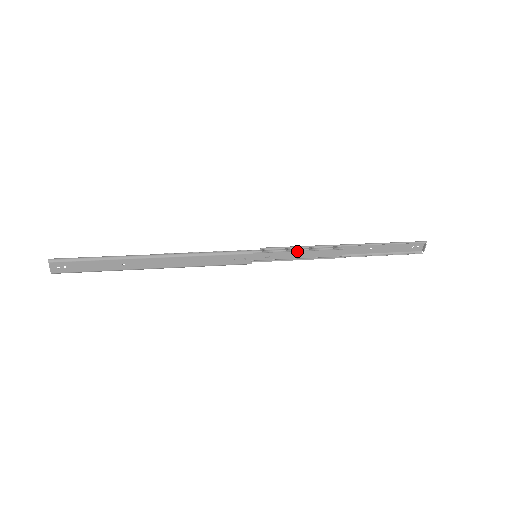
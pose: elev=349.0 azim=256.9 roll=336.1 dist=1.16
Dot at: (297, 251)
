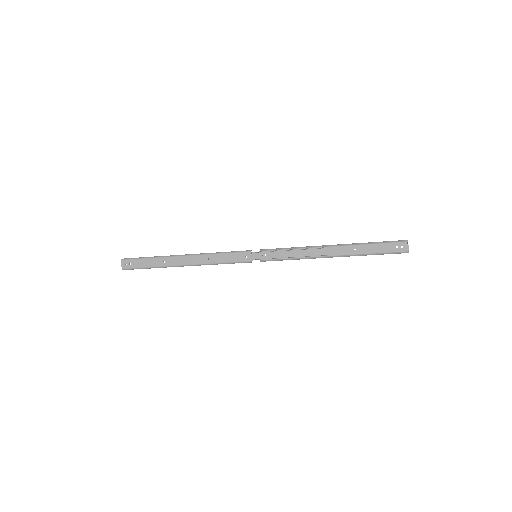
Dot at: (287, 250)
